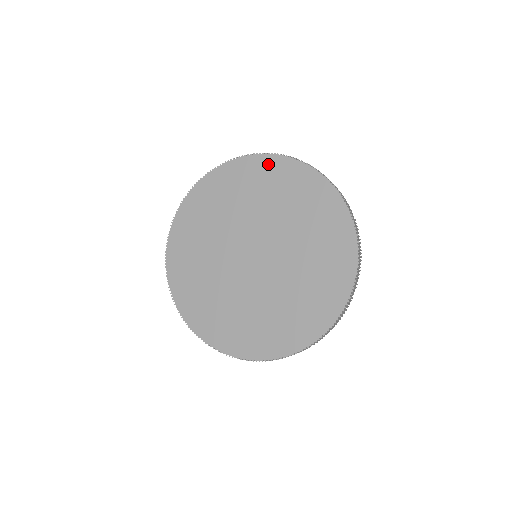
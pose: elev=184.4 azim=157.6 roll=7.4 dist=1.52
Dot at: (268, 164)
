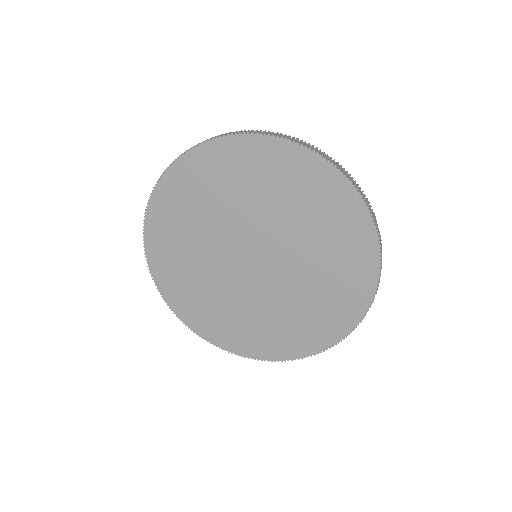
Dot at: (287, 155)
